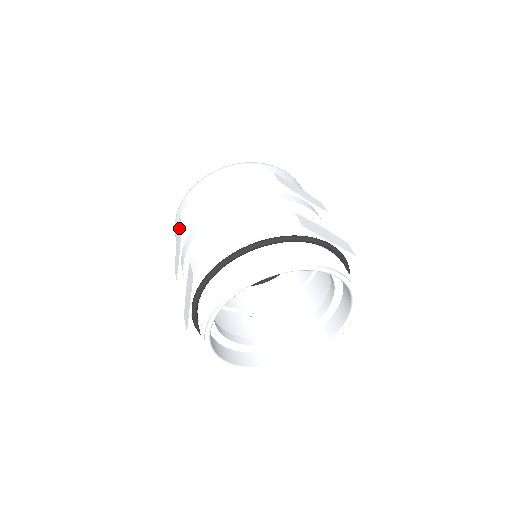
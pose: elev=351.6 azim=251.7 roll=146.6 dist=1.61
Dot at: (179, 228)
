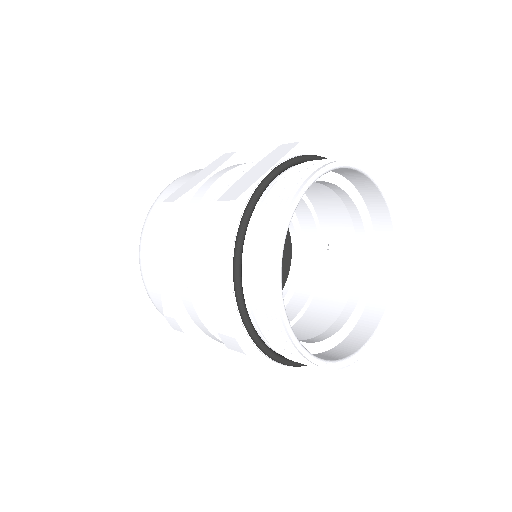
Dot at: (160, 236)
